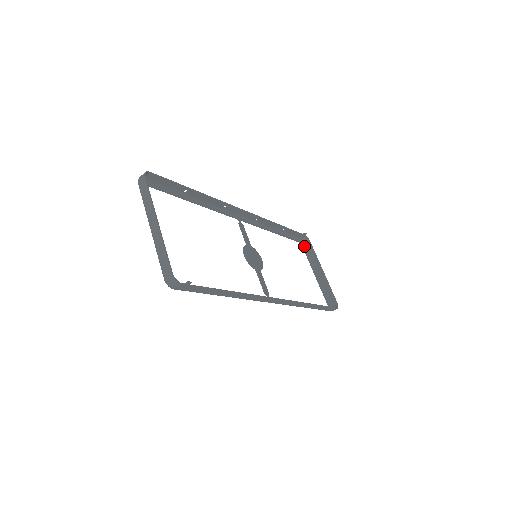
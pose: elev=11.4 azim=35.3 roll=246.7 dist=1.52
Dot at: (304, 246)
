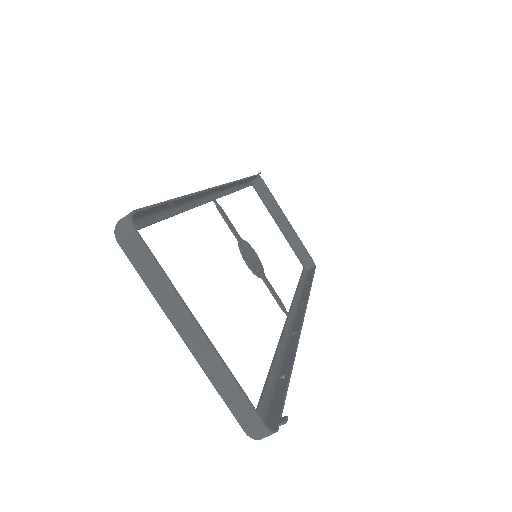
Dot at: (256, 188)
